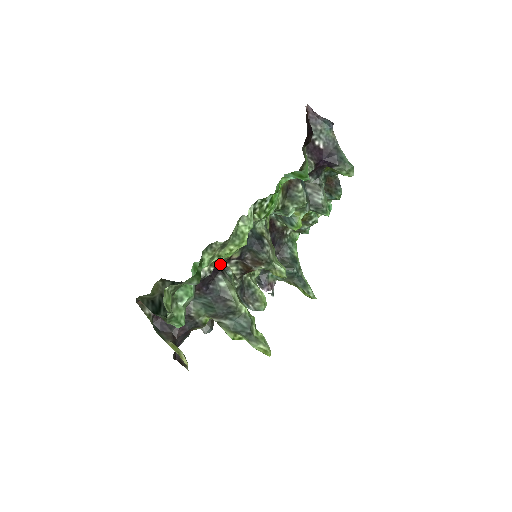
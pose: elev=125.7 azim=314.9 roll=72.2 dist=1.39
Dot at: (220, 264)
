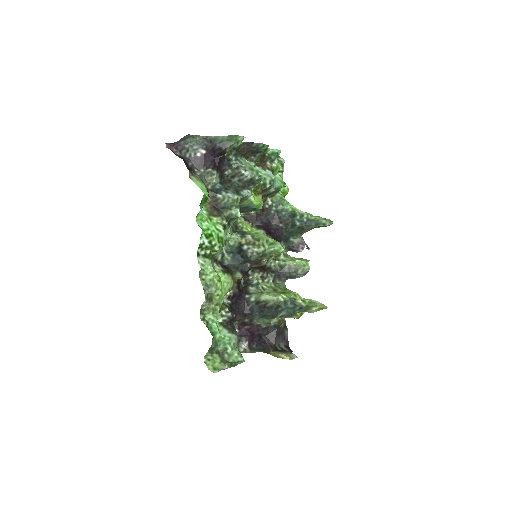
Dot at: (236, 293)
